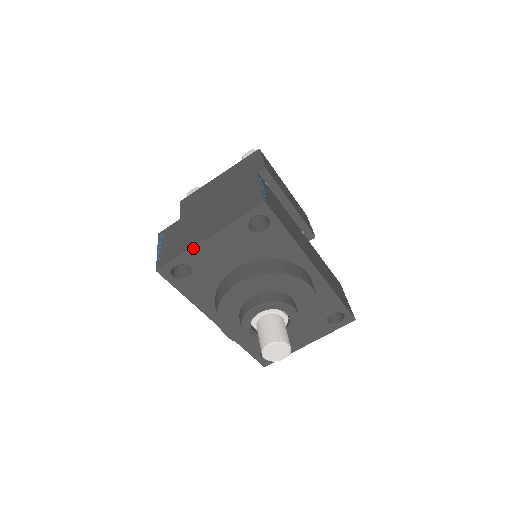
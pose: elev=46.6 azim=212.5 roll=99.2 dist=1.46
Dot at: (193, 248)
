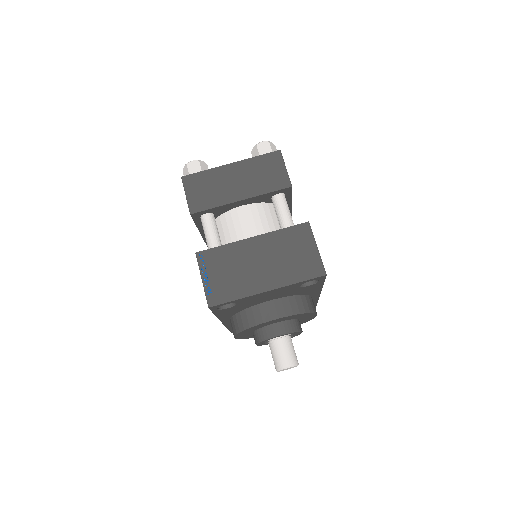
Dot at: (250, 296)
